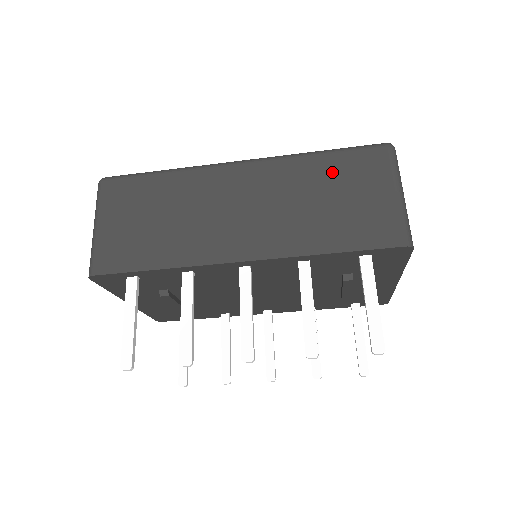
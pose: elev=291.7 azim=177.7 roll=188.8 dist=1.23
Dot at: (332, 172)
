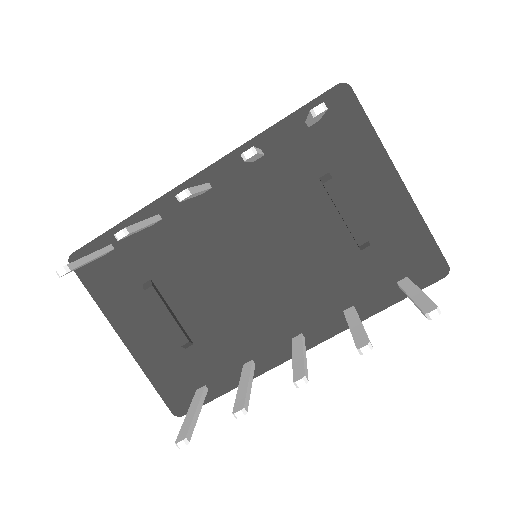
Dot at: occluded
